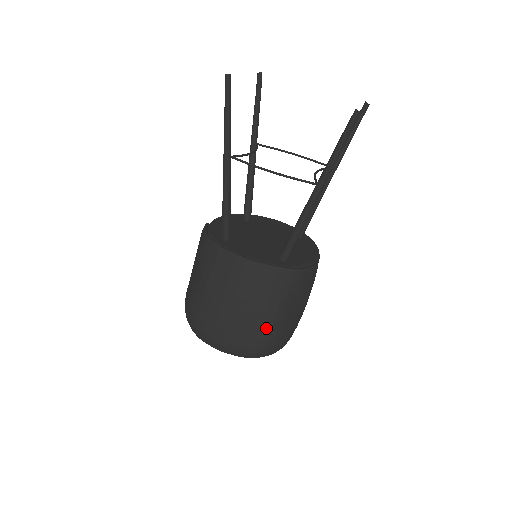
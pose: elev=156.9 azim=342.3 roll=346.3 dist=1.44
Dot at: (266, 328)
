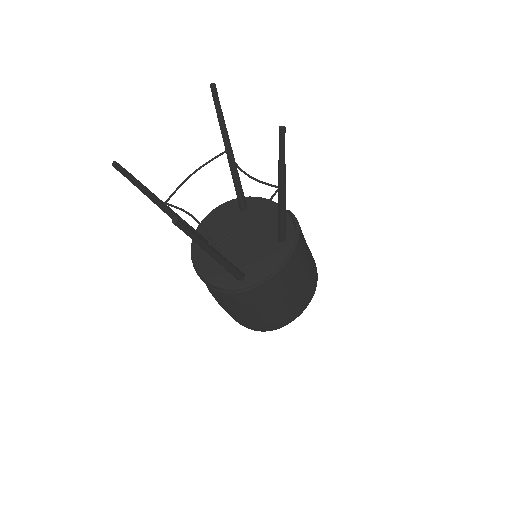
Dot at: (312, 276)
